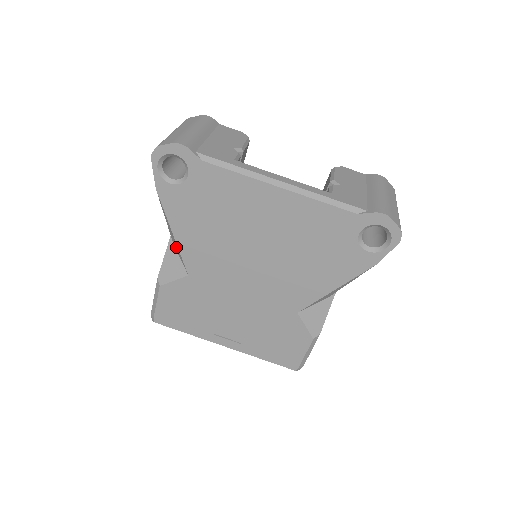
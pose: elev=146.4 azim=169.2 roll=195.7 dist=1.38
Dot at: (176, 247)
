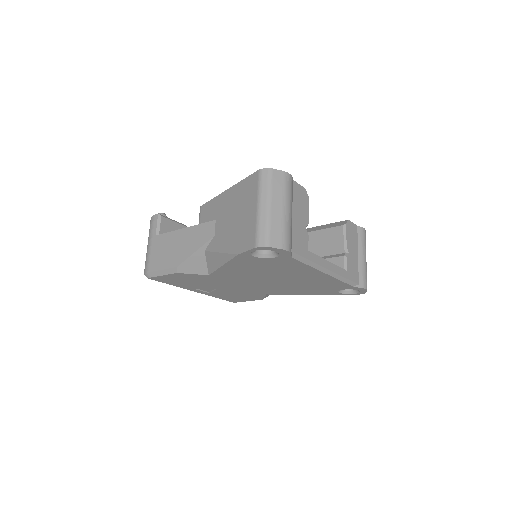
Dot at: (212, 261)
